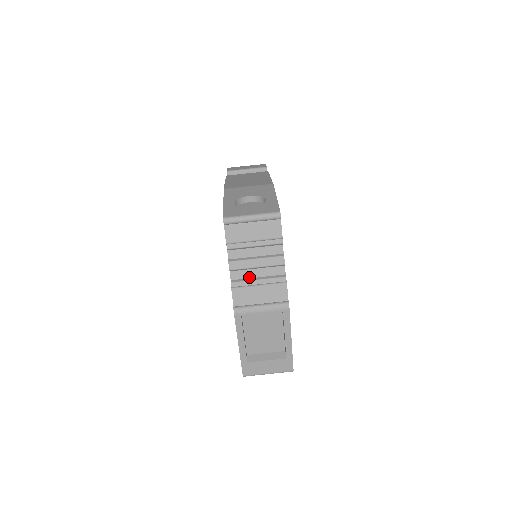
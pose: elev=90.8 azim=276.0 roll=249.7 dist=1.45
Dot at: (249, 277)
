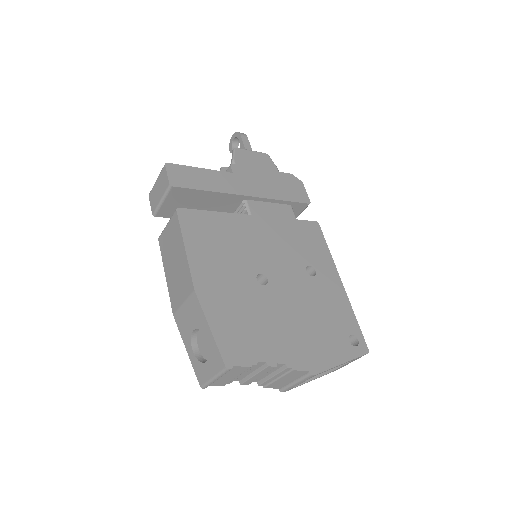
Dot at: (265, 376)
